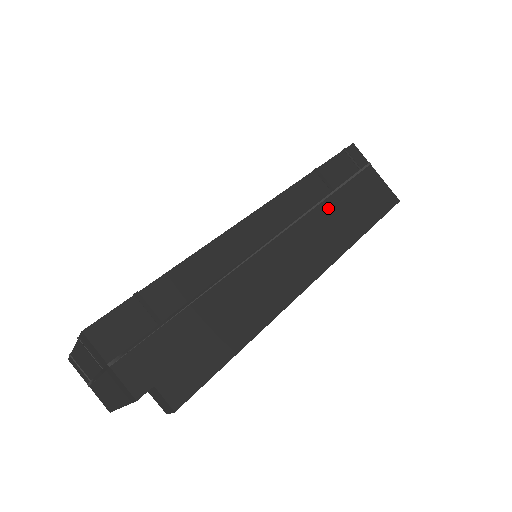
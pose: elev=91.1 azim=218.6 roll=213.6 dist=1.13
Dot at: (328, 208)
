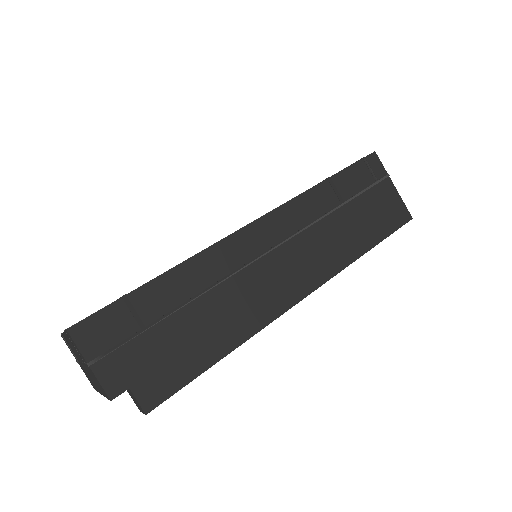
Dot at: (334, 221)
